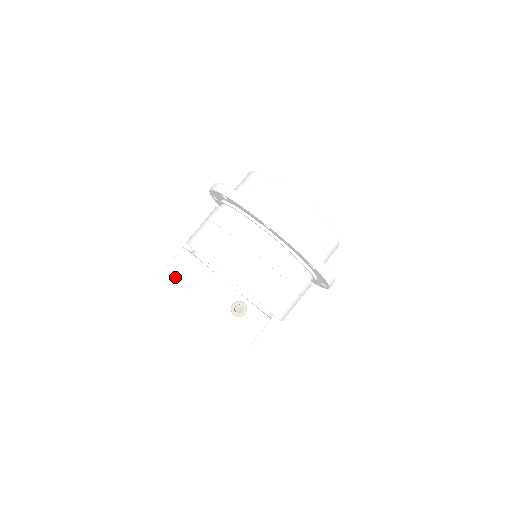
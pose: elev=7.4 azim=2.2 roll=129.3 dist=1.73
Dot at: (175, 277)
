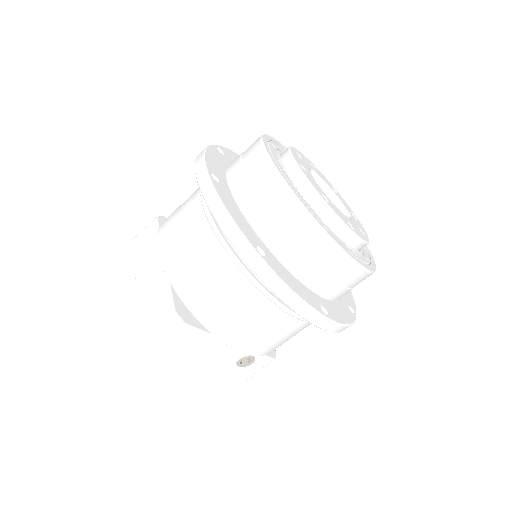
Dot at: (166, 351)
